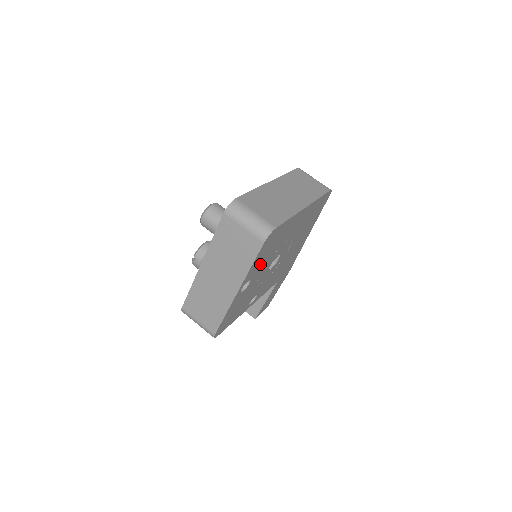
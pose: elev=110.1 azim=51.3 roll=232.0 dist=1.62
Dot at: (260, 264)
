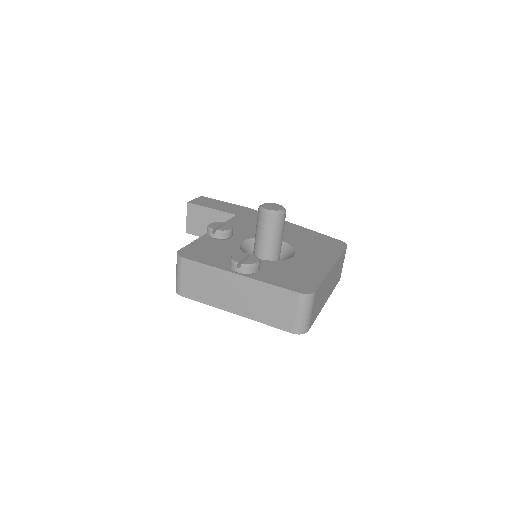
Dot at: occluded
